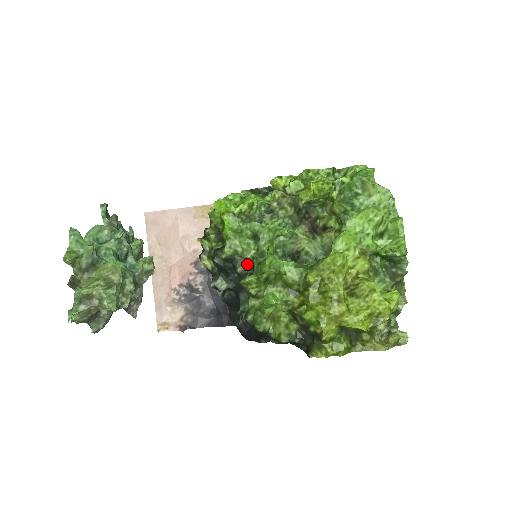
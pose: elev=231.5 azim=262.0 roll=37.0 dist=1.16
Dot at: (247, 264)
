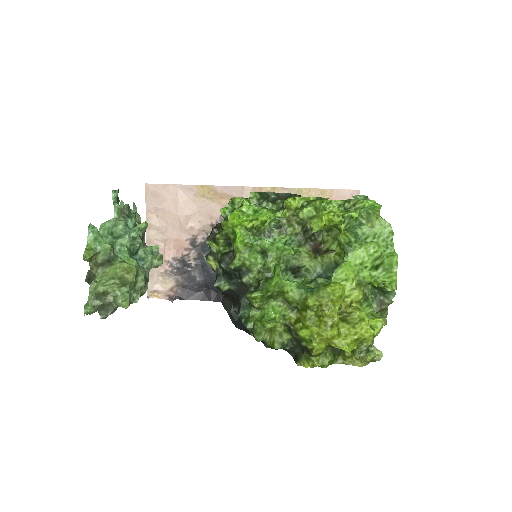
Dot at: (253, 276)
